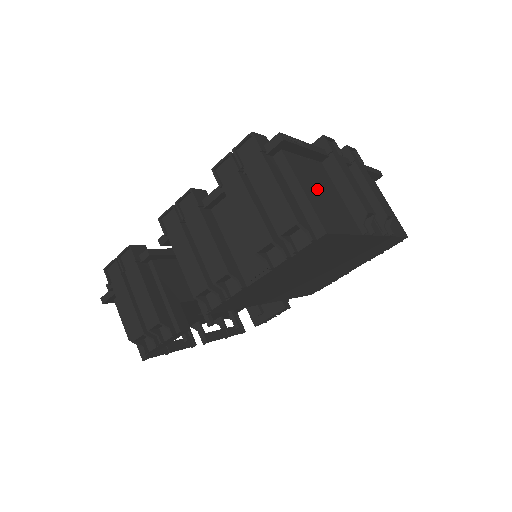
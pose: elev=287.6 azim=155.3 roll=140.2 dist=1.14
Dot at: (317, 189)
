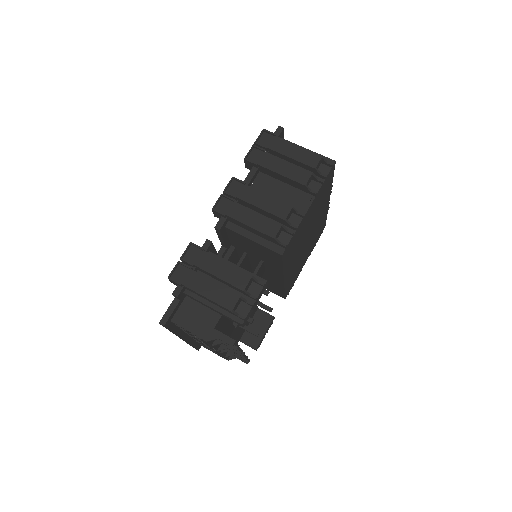
Dot at: occluded
